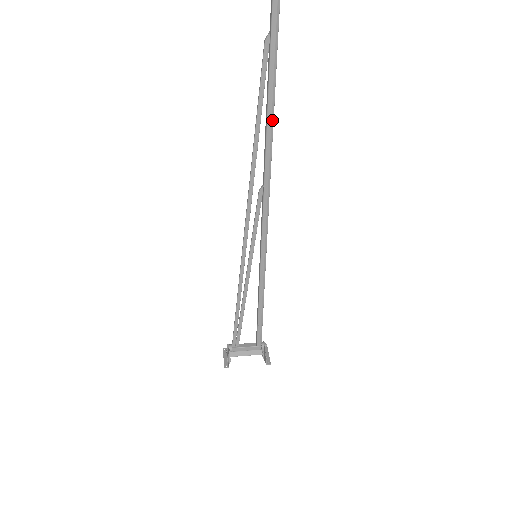
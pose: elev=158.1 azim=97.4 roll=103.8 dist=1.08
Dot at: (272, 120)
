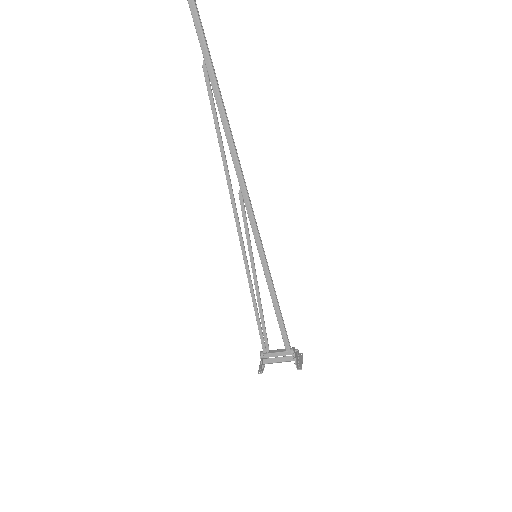
Dot at: (228, 128)
